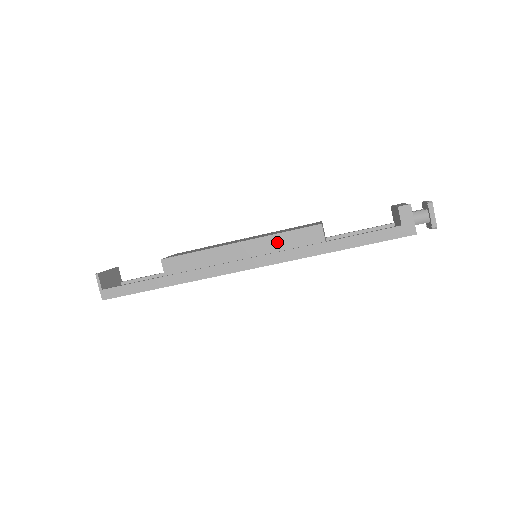
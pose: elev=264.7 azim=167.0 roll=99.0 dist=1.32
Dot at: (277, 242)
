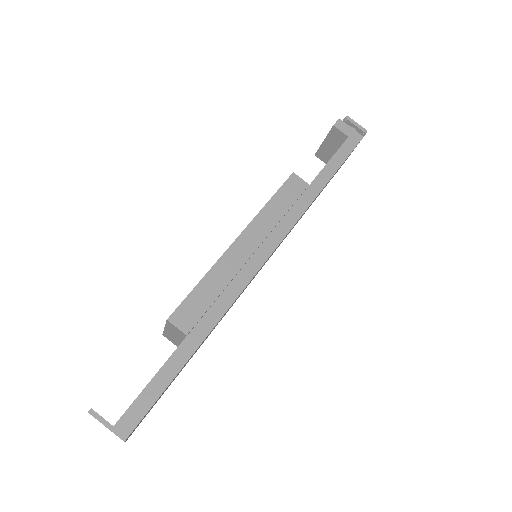
Dot at: (271, 213)
